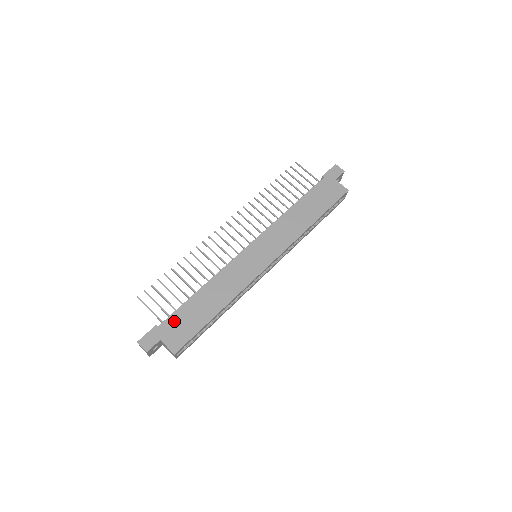
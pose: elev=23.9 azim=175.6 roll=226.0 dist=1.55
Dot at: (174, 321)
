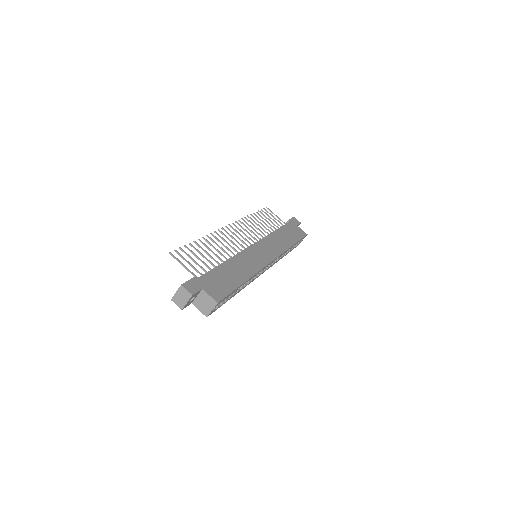
Dot at: (210, 278)
